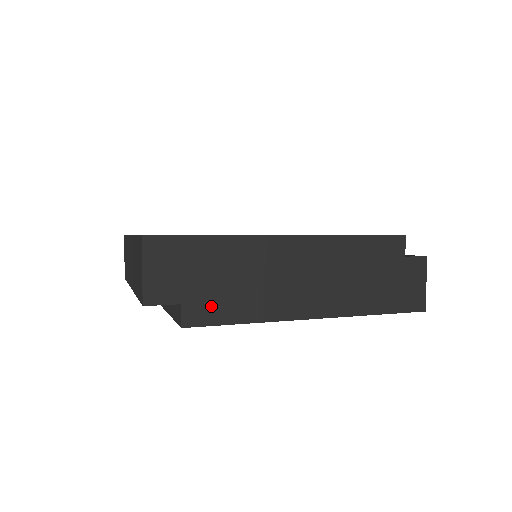
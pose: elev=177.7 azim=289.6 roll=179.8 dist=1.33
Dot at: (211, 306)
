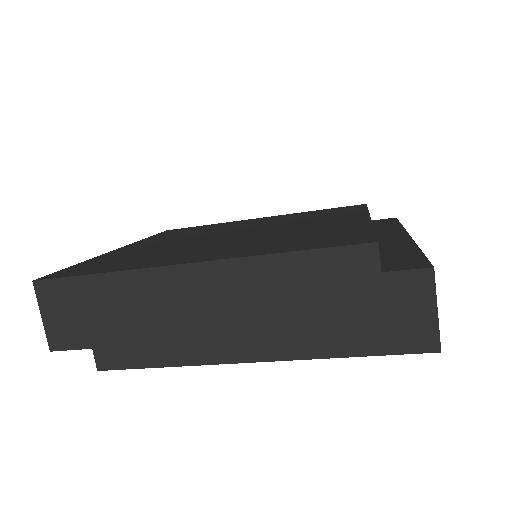
Dot at: (122, 348)
